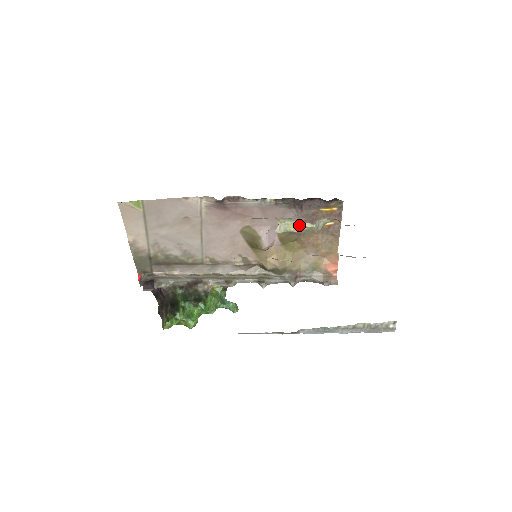
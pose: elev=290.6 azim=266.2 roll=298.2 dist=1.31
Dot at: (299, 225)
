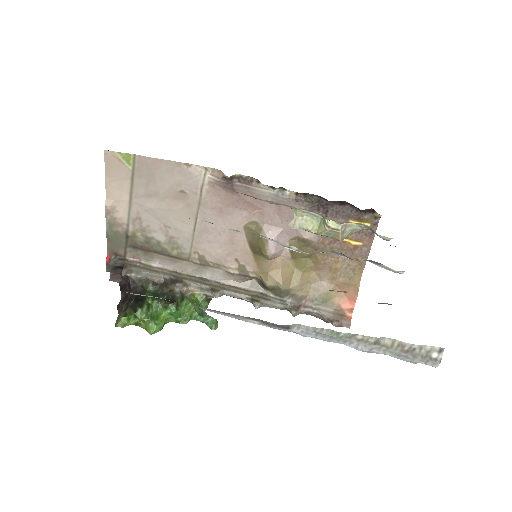
Dot at: (320, 224)
